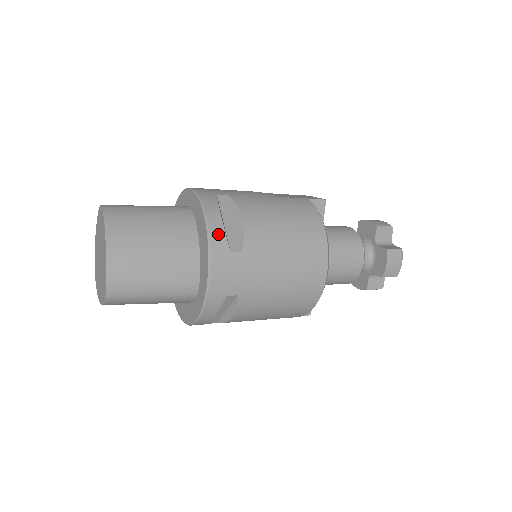
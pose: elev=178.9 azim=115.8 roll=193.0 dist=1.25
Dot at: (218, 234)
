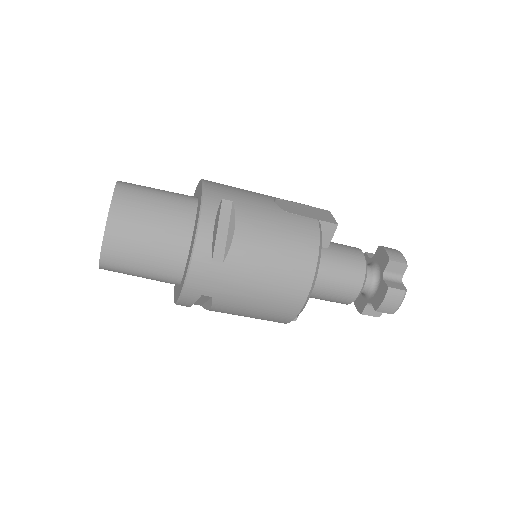
Dot at: (205, 241)
